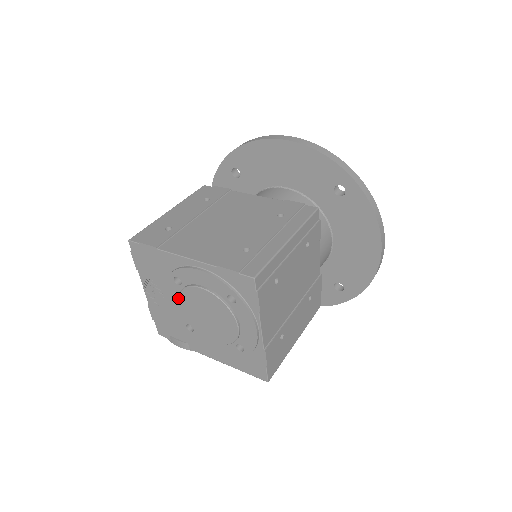
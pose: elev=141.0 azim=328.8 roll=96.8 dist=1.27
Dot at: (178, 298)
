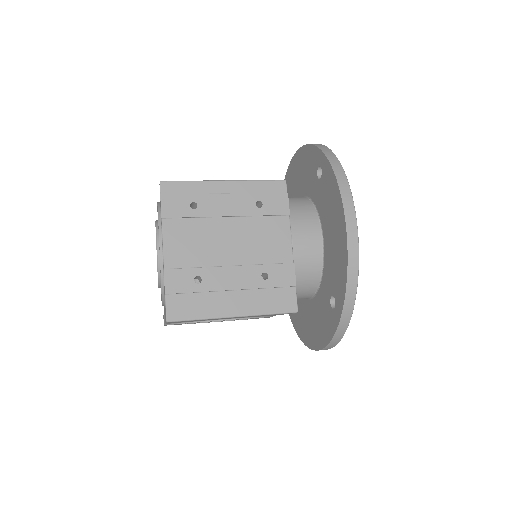
Dot at: occluded
